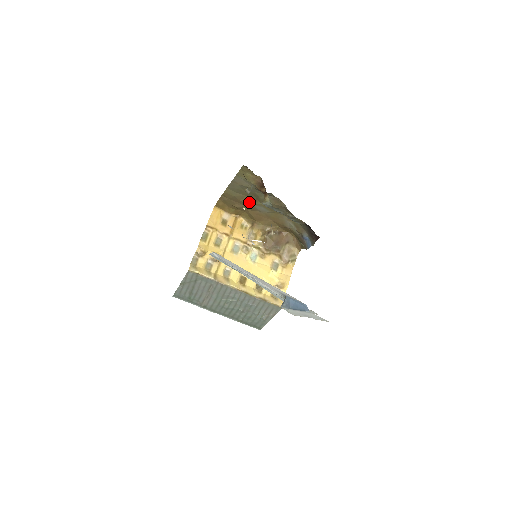
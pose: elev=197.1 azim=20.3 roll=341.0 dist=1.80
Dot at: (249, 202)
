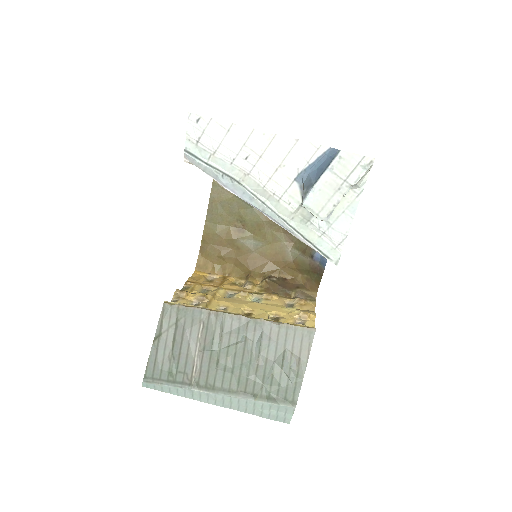
Dot at: (235, 237)
